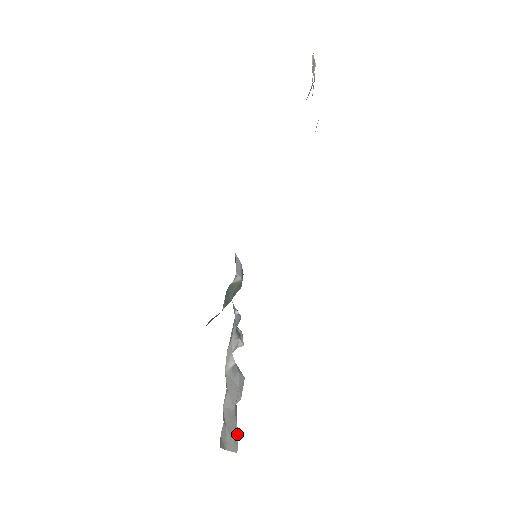
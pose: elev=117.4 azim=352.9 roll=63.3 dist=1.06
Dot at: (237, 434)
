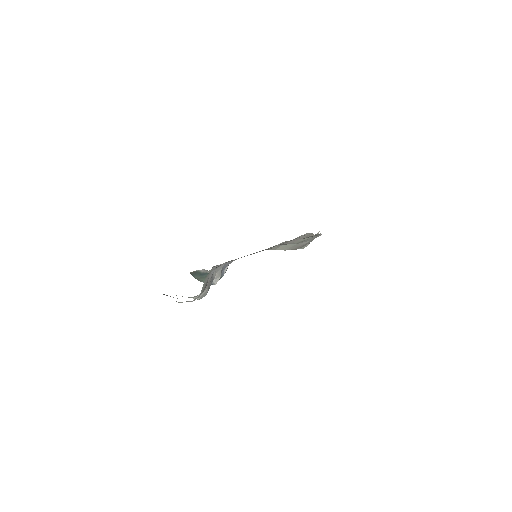
Dot at: occluded
